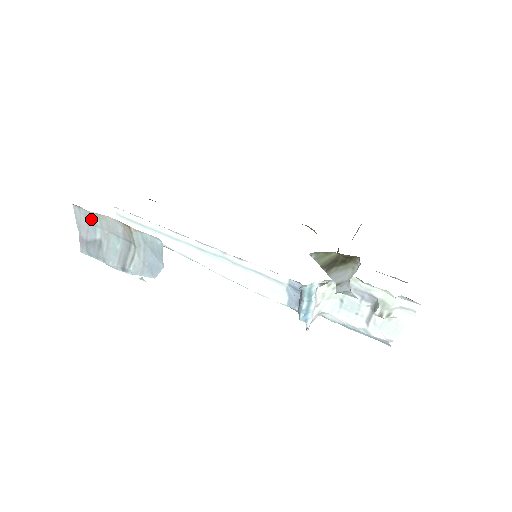
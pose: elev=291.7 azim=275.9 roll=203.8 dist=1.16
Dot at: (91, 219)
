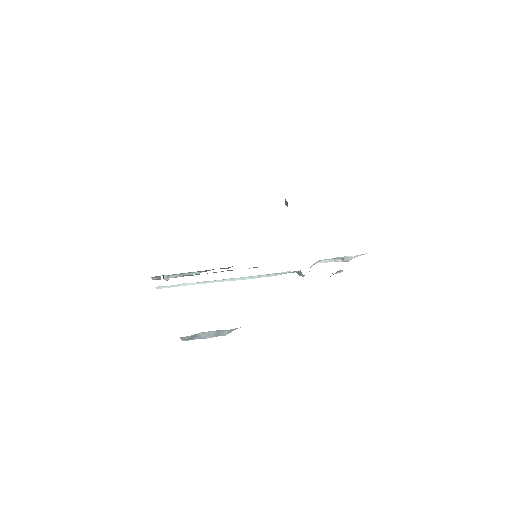
Dot at: occluded
